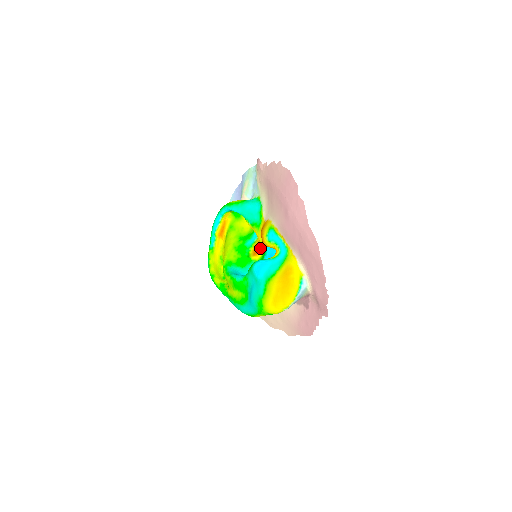
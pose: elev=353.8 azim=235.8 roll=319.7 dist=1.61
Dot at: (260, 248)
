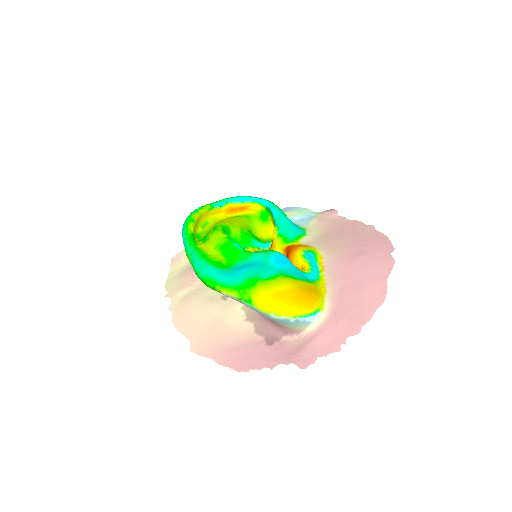
Dot at: occluded
